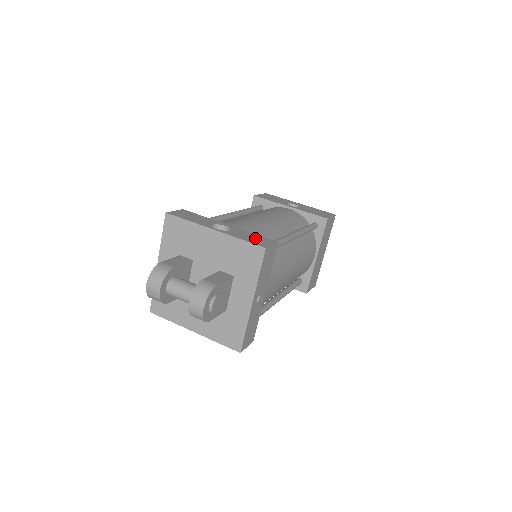
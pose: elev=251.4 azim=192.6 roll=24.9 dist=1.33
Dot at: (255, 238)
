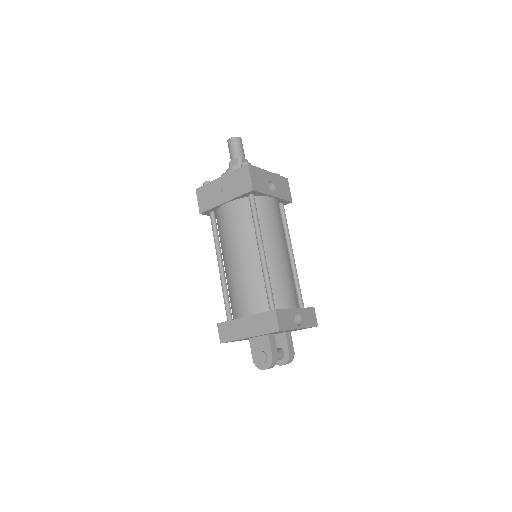
Dot at: (310, 316)
